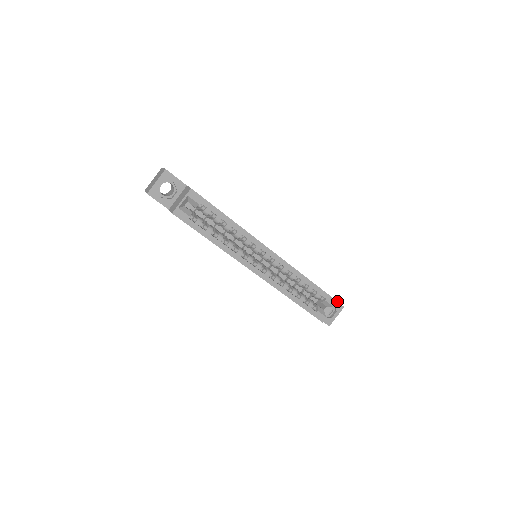
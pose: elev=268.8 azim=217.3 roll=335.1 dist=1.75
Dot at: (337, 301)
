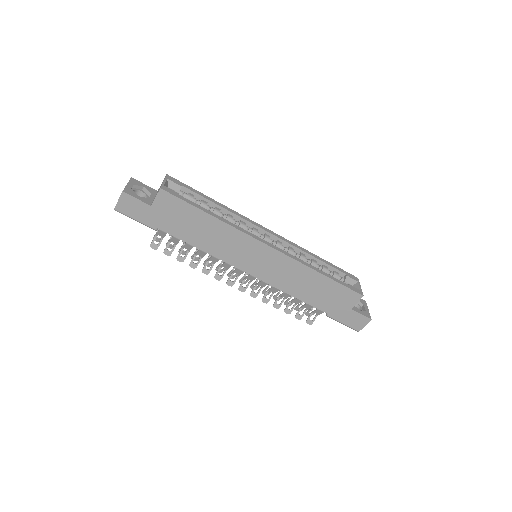
Dot at: (356, 277)
